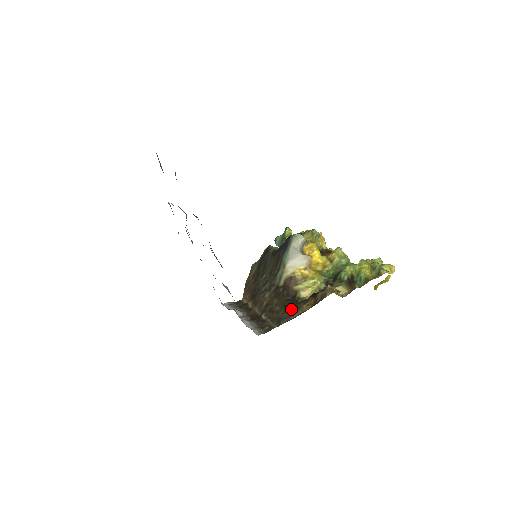
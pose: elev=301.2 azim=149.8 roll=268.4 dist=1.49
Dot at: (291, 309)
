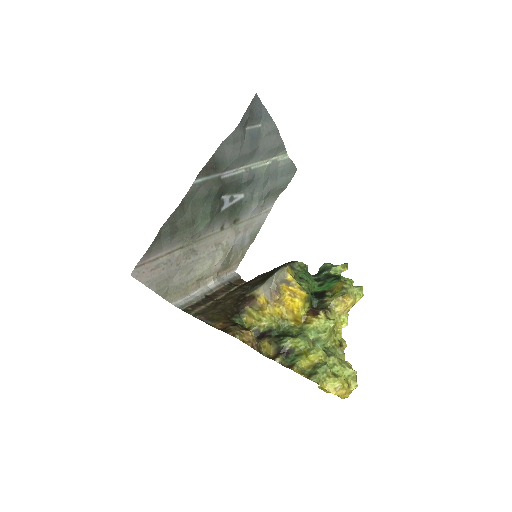
Dot at: (217, 316)
